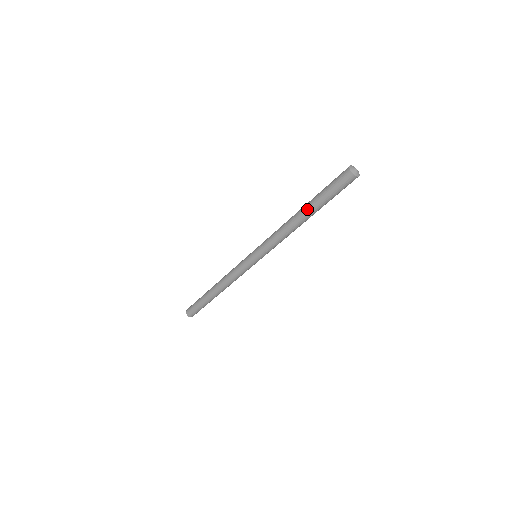
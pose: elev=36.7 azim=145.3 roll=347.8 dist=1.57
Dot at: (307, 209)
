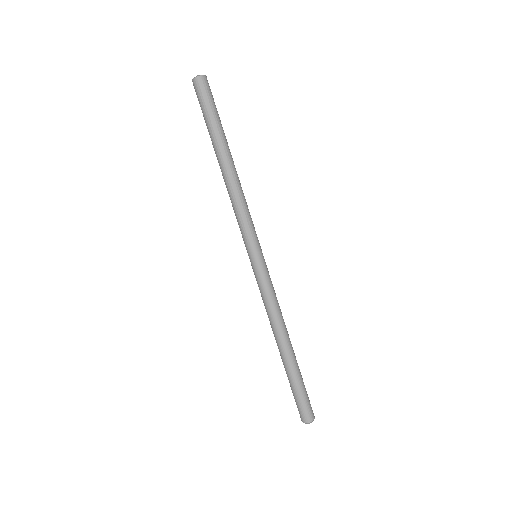
Dot at: occluded
